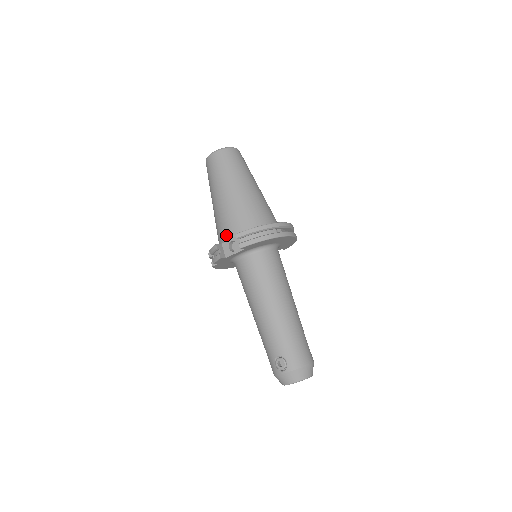
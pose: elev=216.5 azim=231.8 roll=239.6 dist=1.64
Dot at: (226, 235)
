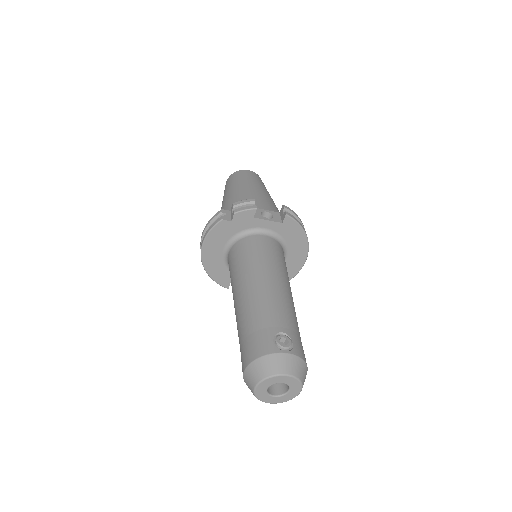
Dot at: (257, 207)
